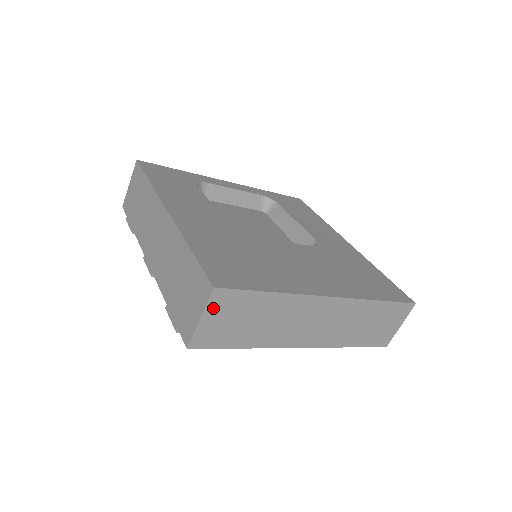
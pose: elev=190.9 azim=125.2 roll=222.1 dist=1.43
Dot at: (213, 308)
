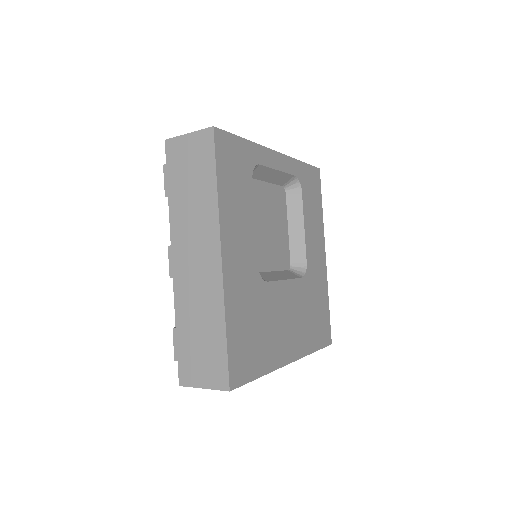
Dot at: occluded
